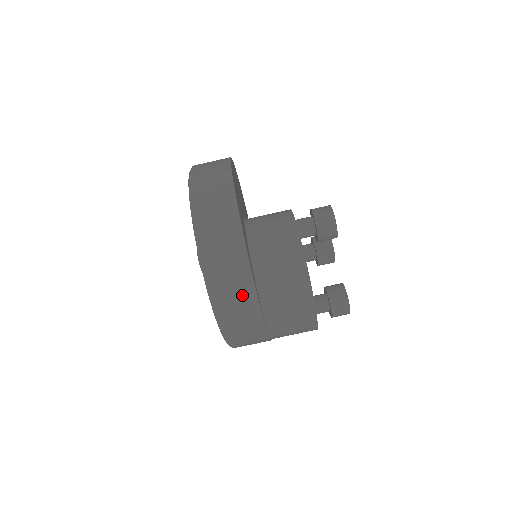
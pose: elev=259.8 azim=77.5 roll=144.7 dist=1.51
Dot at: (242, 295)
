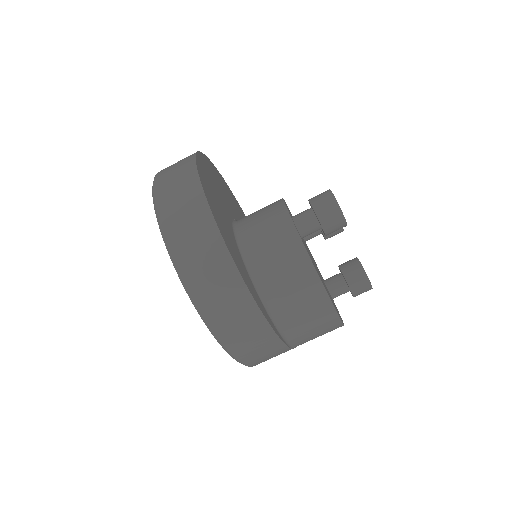
Dot at: (260, 340)
